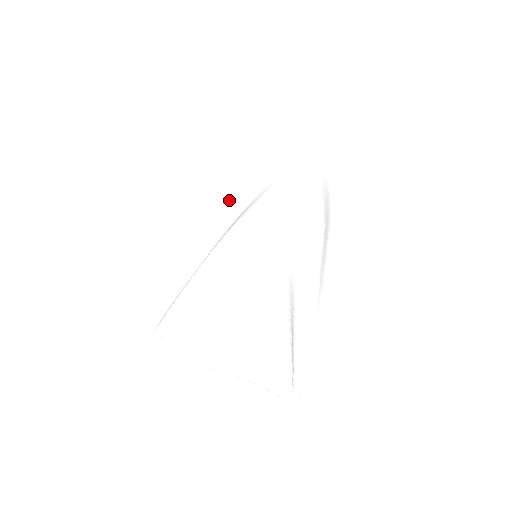
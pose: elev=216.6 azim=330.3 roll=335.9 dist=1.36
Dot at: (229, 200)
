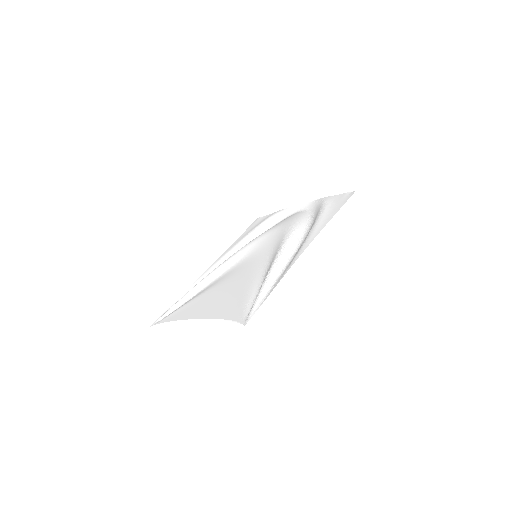
Dot at: (251, 232)
